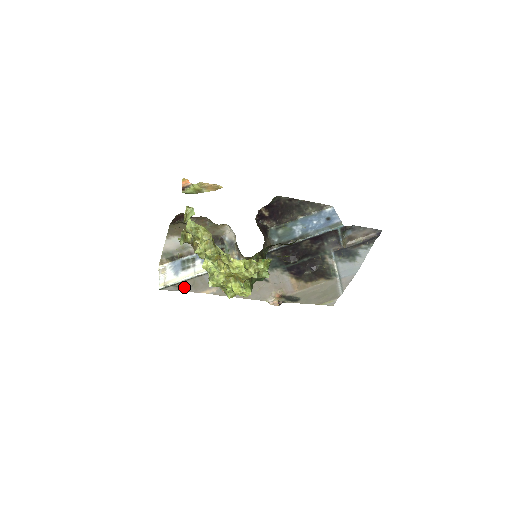
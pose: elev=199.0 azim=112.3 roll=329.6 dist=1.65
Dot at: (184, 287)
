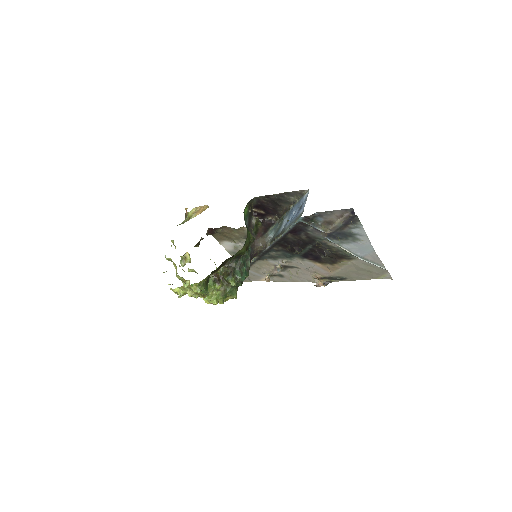
Dot at: (245, 279)
